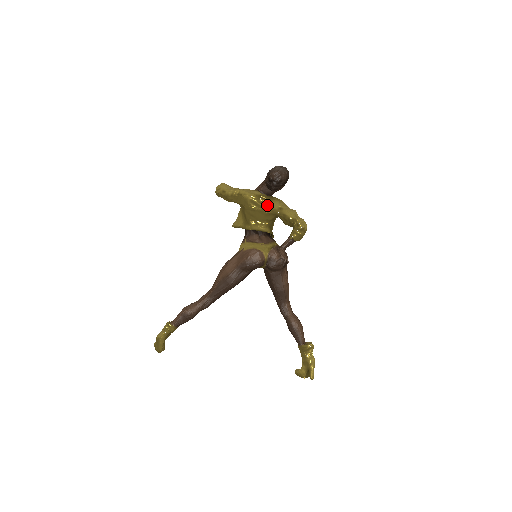
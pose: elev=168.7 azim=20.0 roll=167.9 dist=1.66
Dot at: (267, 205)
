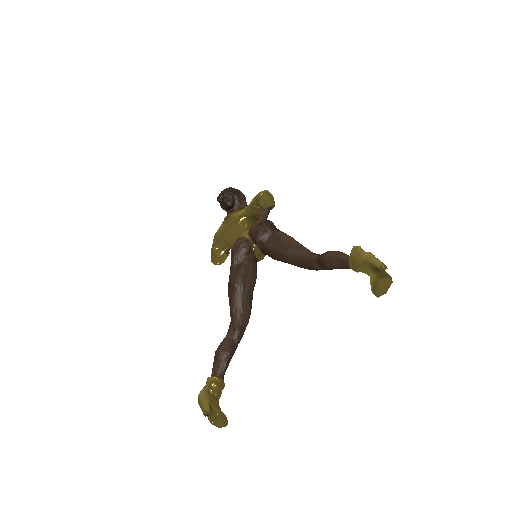
Dot at: (234, 217)
